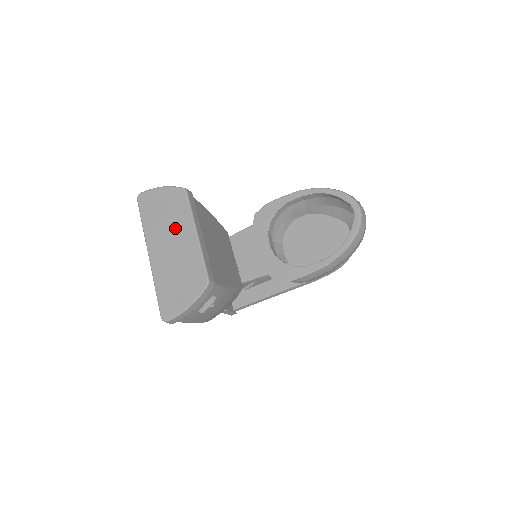
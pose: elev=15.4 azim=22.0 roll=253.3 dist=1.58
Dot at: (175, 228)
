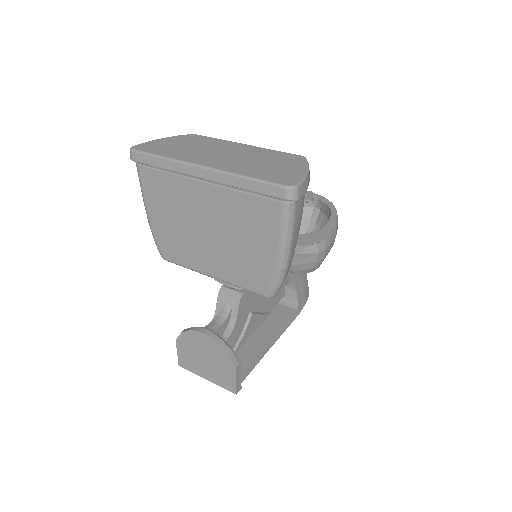
Dot at: (214, 148)
